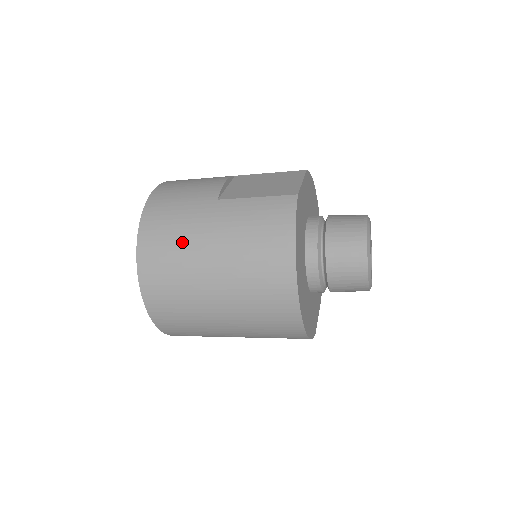
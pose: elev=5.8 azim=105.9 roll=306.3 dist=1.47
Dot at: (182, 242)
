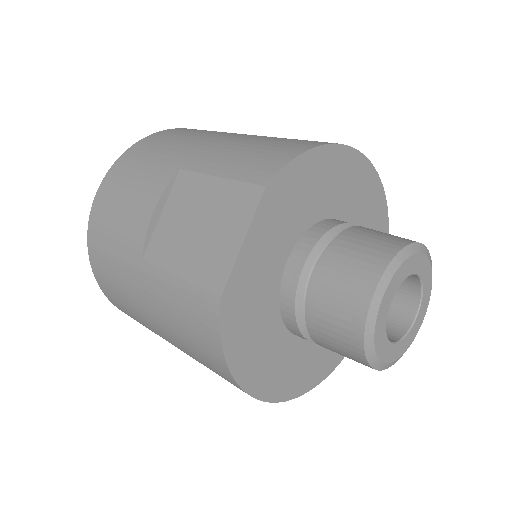
Dot at: (129, 304)
